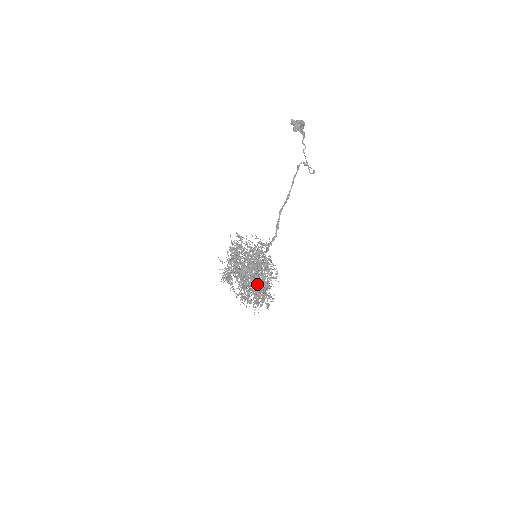
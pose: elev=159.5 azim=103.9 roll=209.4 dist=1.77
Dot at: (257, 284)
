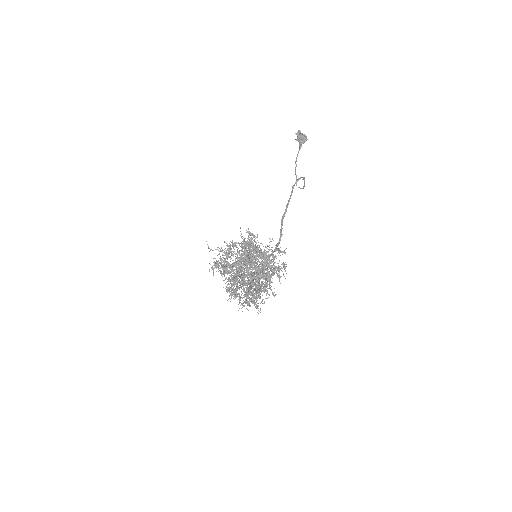
Dot at: (265, 287)
